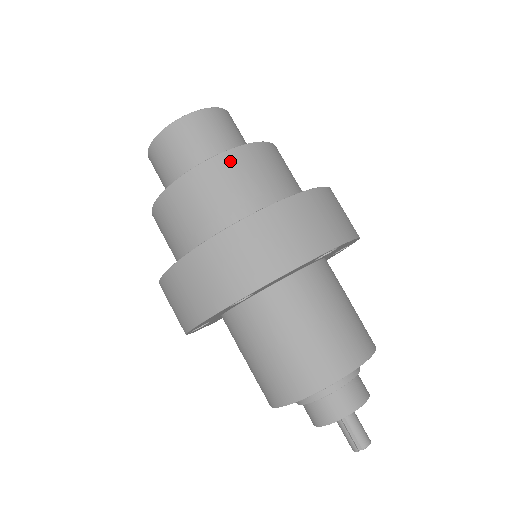
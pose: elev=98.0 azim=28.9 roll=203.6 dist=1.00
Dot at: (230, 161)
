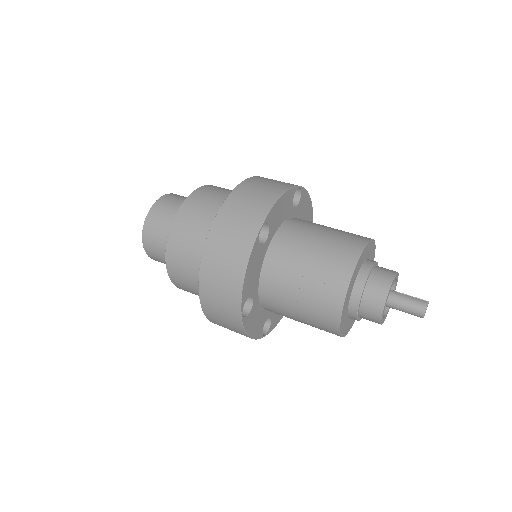
Dot at: occluded
